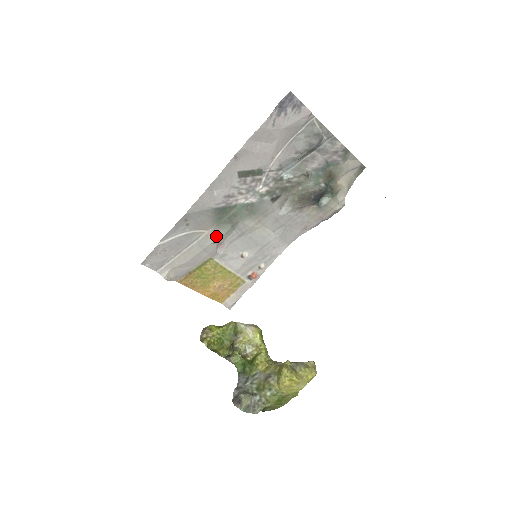
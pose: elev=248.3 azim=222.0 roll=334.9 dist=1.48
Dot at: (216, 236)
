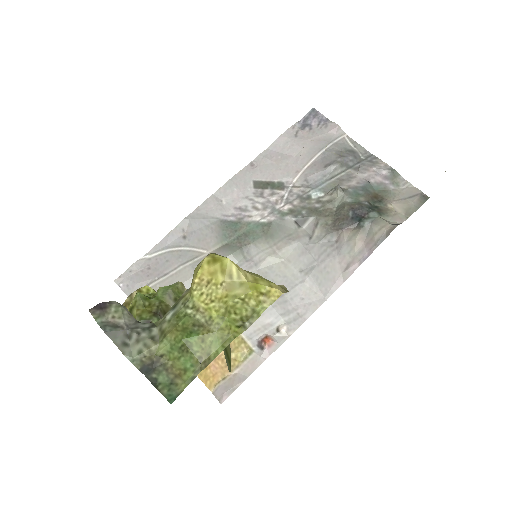
Dot at: occluded
